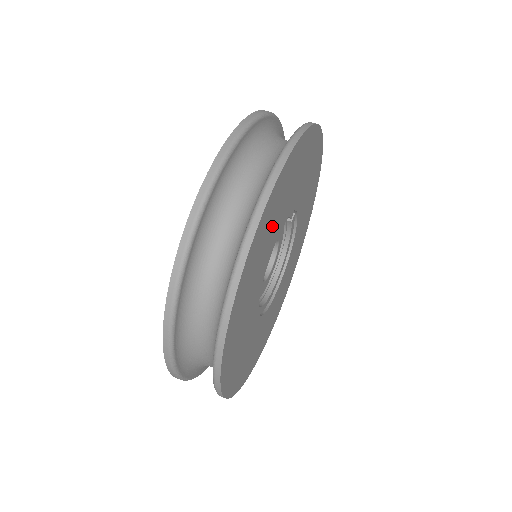
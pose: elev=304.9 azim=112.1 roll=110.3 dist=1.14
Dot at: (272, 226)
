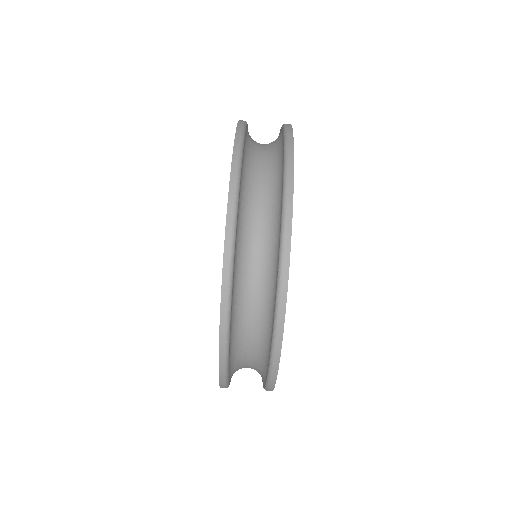
Dot at: occluded
